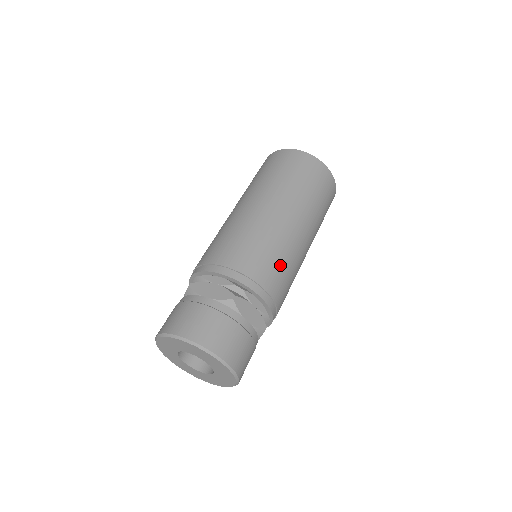
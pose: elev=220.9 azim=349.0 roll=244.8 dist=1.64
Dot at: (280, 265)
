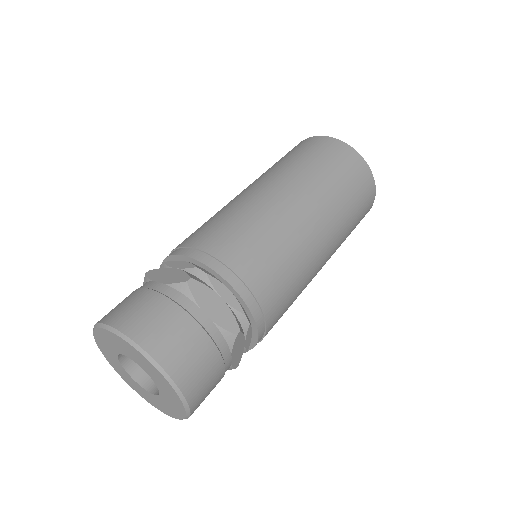
Dot at: (269, 251)
